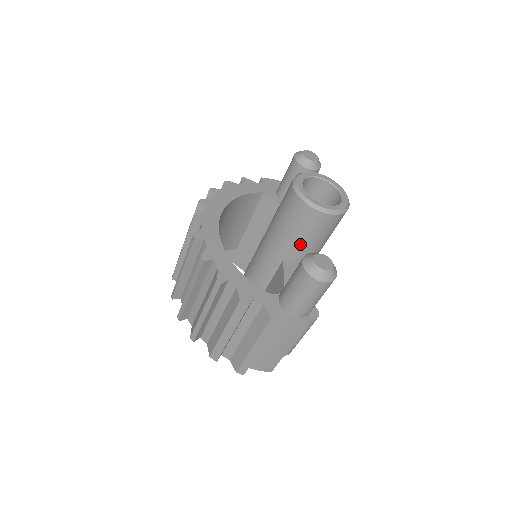
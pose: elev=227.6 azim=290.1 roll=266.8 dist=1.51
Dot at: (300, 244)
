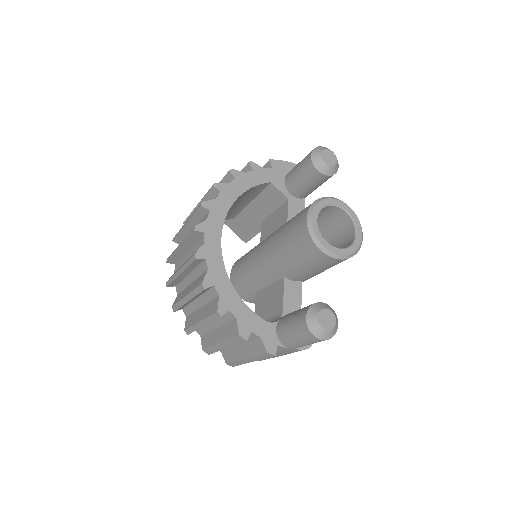
Dot at: (304, 272)
